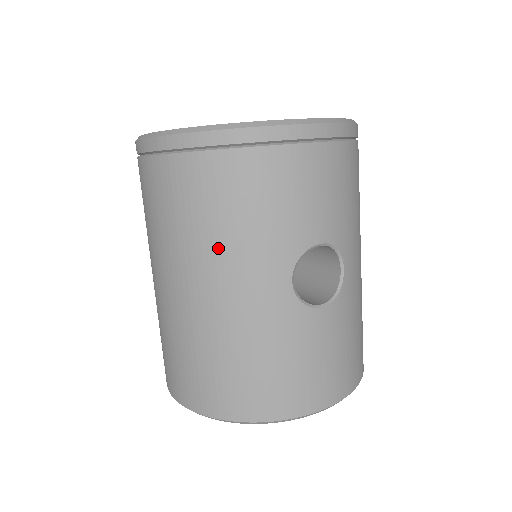
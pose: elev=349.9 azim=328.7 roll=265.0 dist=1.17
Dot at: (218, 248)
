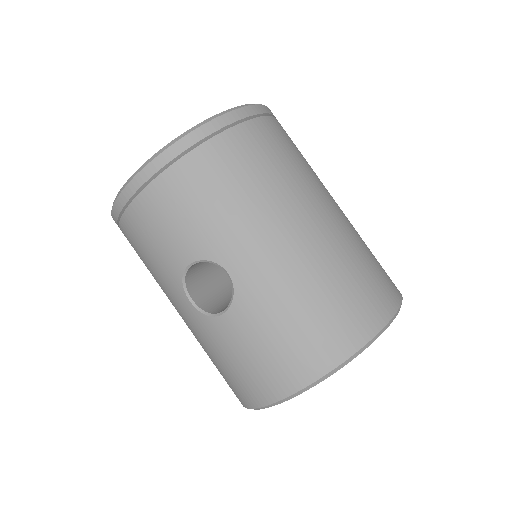
Dot at: occluded
